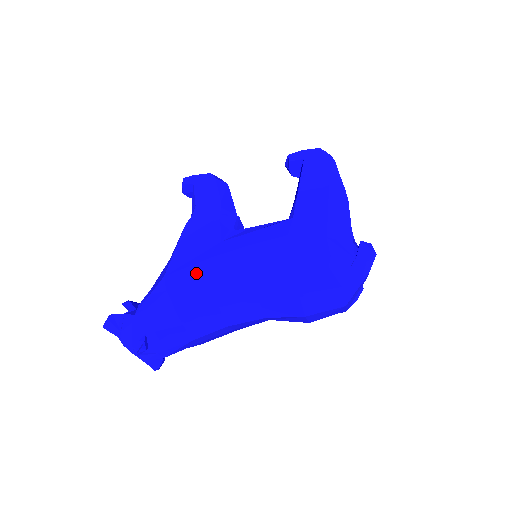
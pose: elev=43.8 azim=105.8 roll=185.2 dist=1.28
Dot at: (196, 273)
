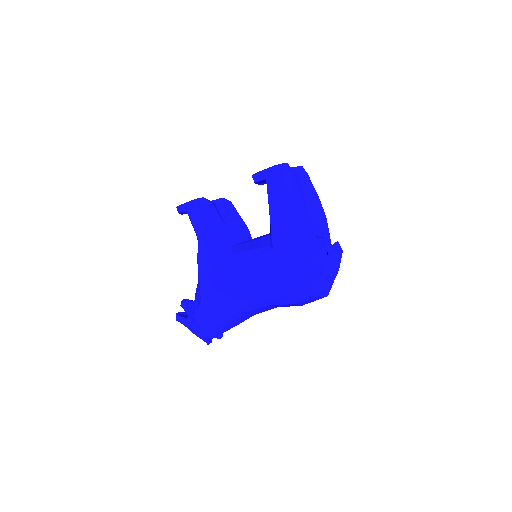
Dot at: (221, 299)
